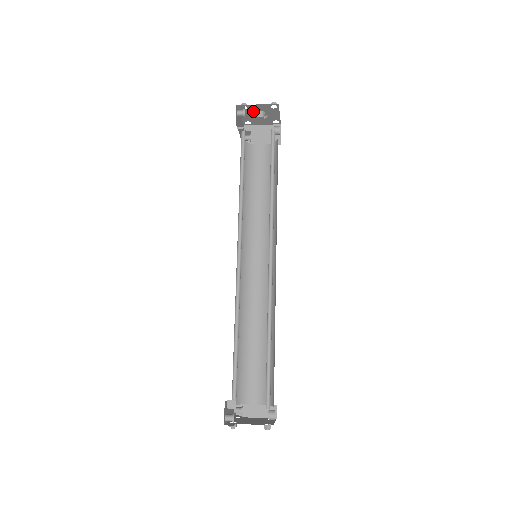
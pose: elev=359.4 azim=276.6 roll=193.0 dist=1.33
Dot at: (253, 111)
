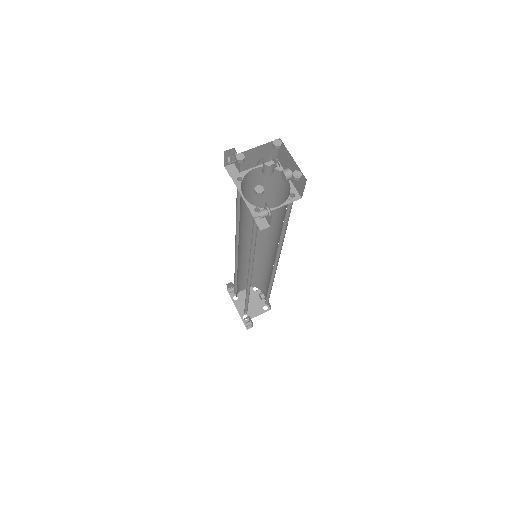
Dot at: occluded
